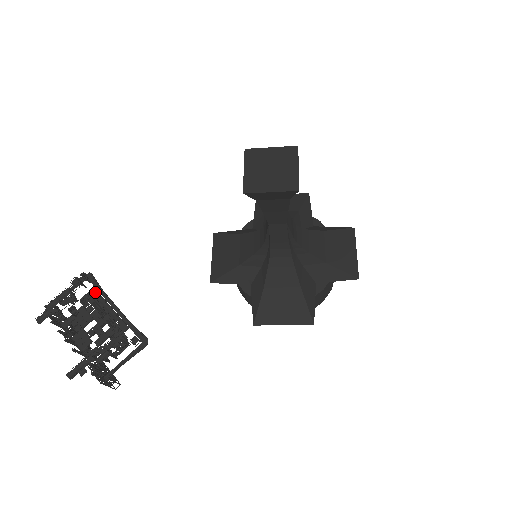
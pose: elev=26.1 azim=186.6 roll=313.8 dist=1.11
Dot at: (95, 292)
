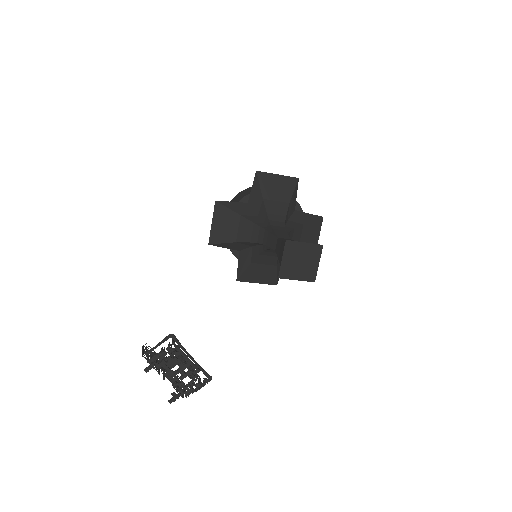
Dot at: (178, 348)
